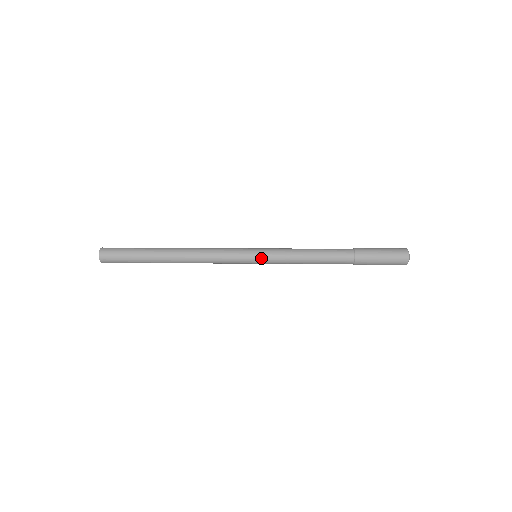
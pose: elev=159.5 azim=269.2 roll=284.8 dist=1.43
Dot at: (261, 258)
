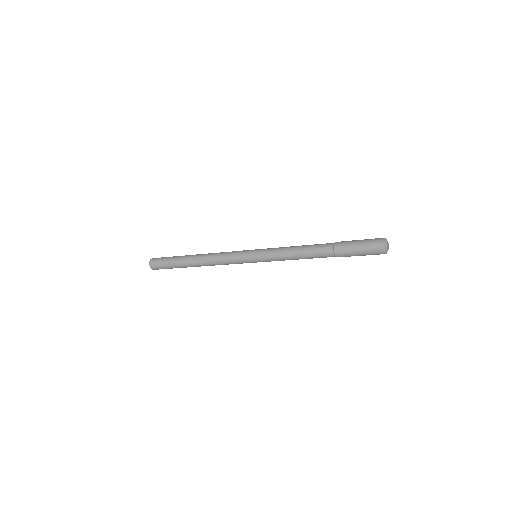
Dot at: (258, 250)
